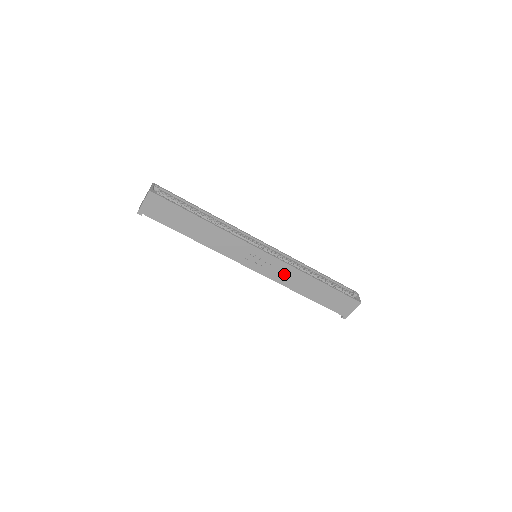
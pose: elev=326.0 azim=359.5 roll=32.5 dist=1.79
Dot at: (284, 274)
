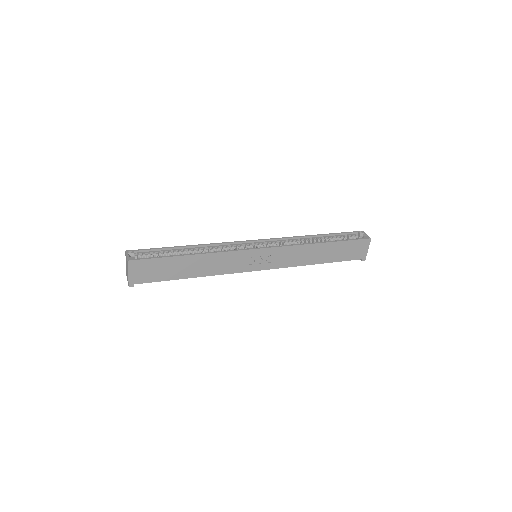
Dot at: (290, 256)
